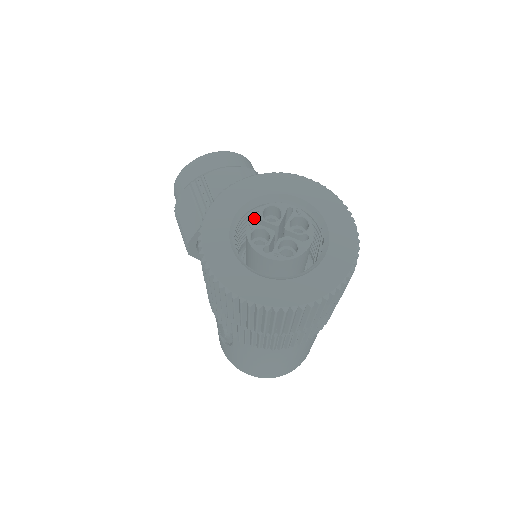
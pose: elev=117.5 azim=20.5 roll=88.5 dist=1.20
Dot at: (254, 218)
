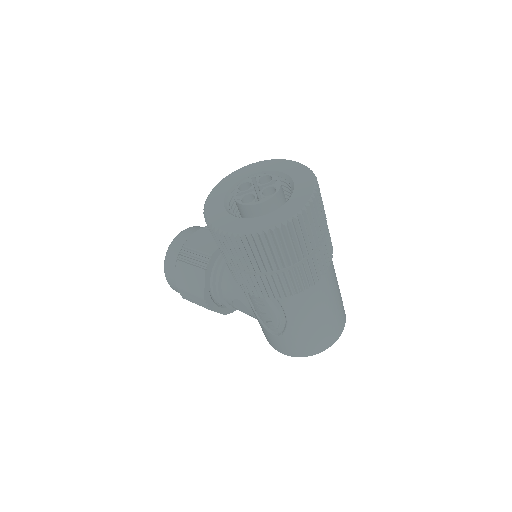
Dot at: (236, 195)
